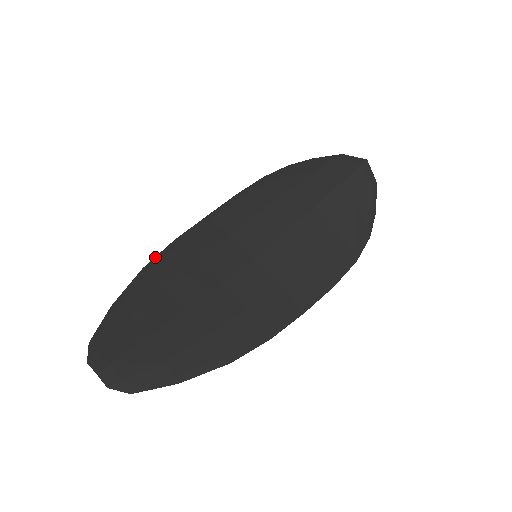
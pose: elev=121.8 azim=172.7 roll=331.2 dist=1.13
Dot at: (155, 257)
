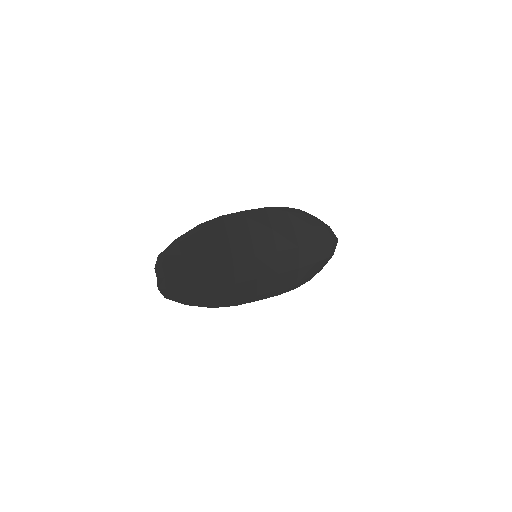
Dot at: (208, 221)
